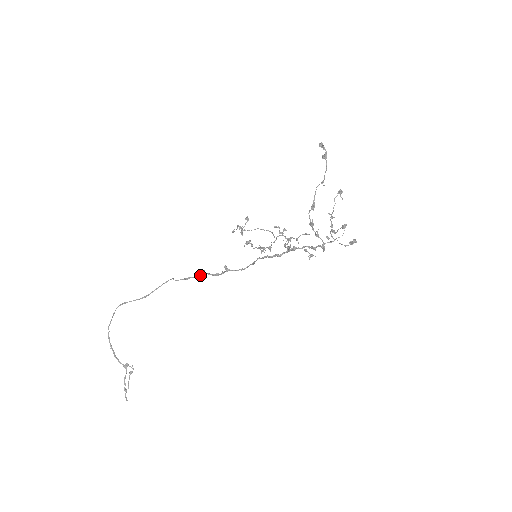
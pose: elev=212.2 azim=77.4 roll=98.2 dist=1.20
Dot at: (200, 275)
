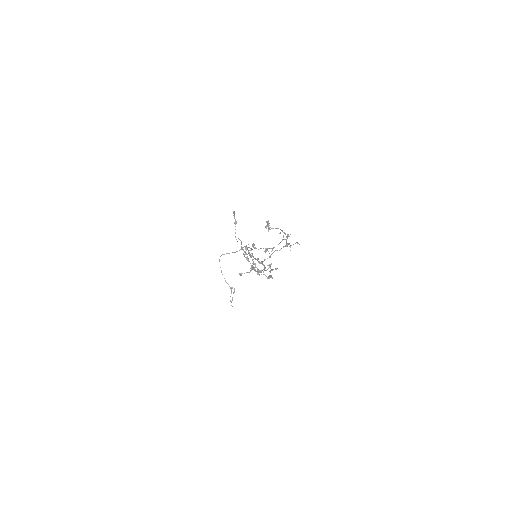
Dot at: (248, 252)
